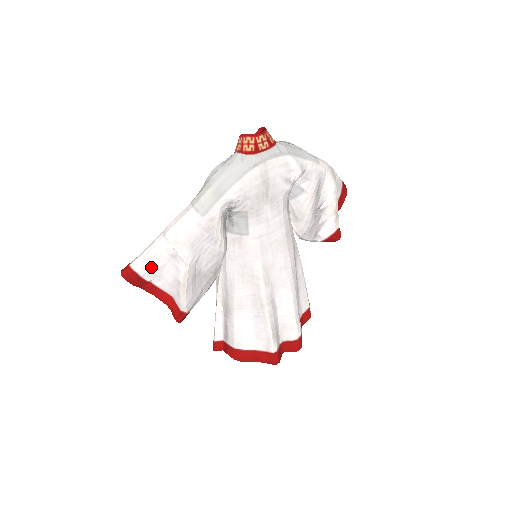
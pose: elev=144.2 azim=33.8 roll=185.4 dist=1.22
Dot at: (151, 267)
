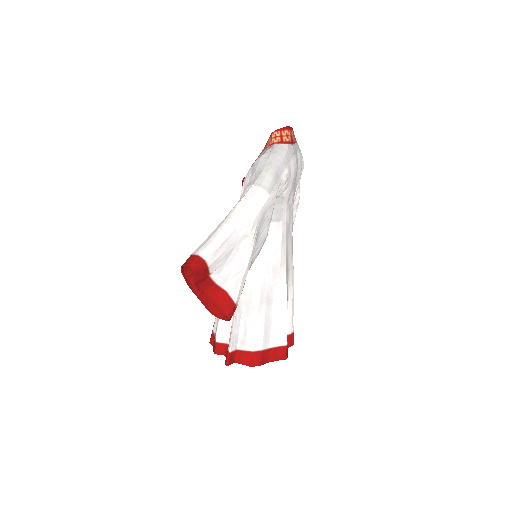
Dot at: (221, 253)
